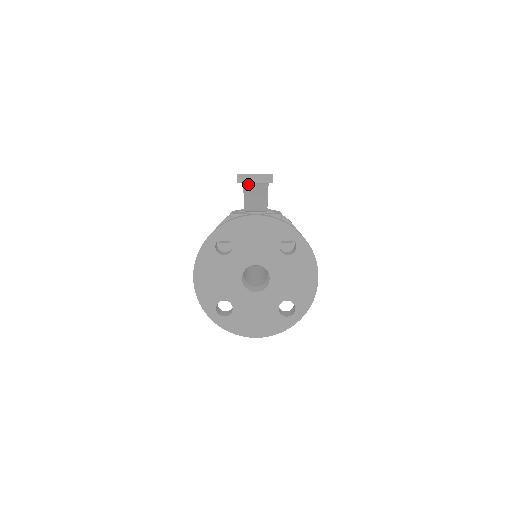
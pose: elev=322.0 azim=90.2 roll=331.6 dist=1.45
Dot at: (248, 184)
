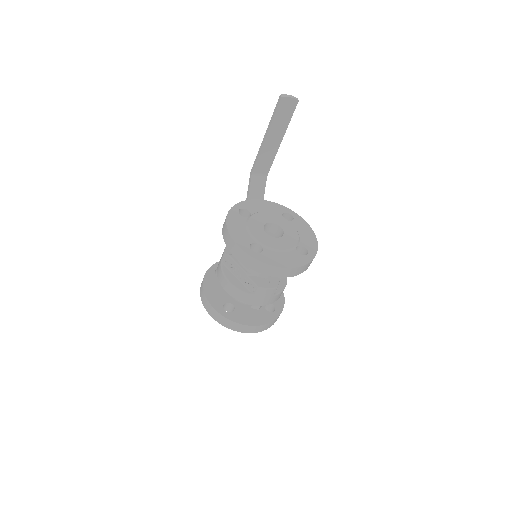
Dot at: (254, 177)
